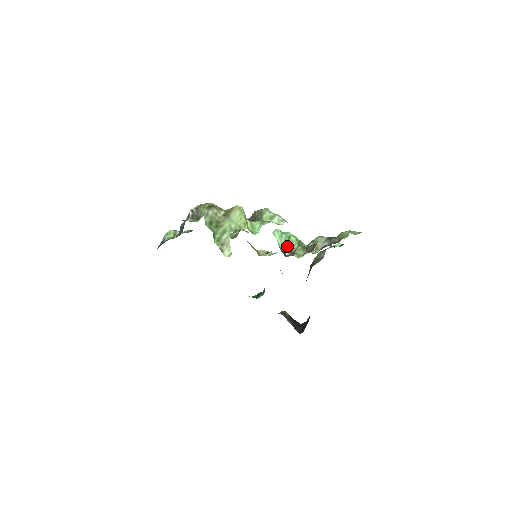
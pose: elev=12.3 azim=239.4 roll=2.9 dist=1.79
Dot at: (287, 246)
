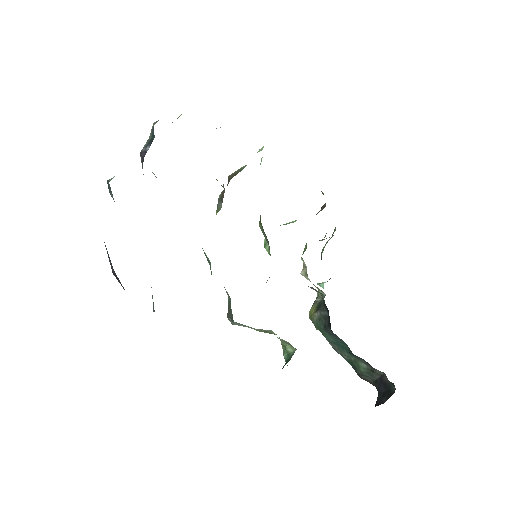
Dot at: occluded
